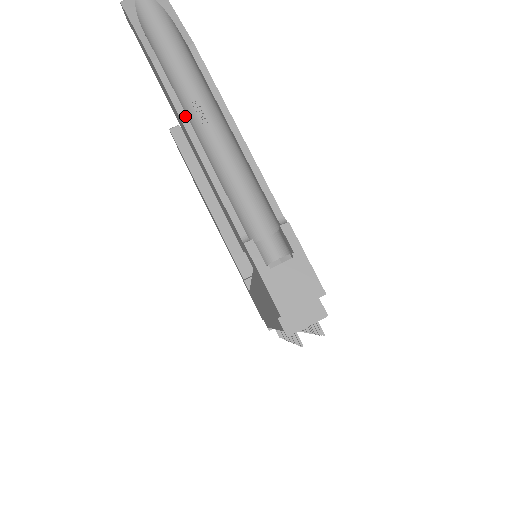
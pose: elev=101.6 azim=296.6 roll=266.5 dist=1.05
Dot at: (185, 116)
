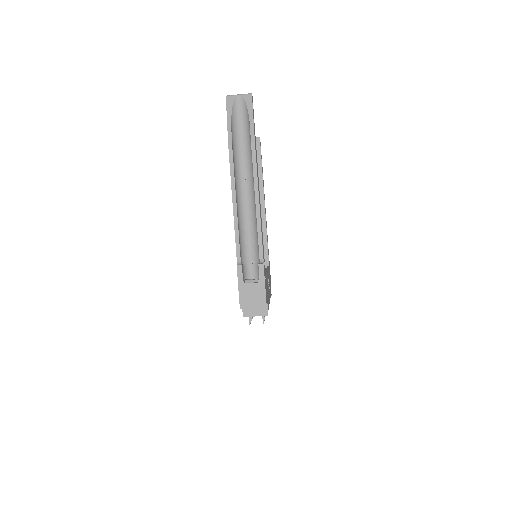
Dot at: (234, 184)
